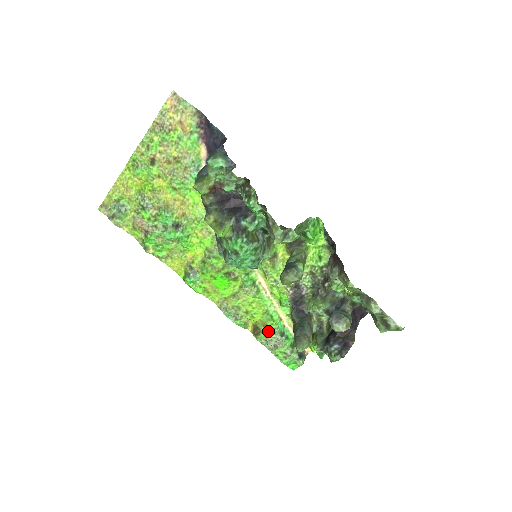
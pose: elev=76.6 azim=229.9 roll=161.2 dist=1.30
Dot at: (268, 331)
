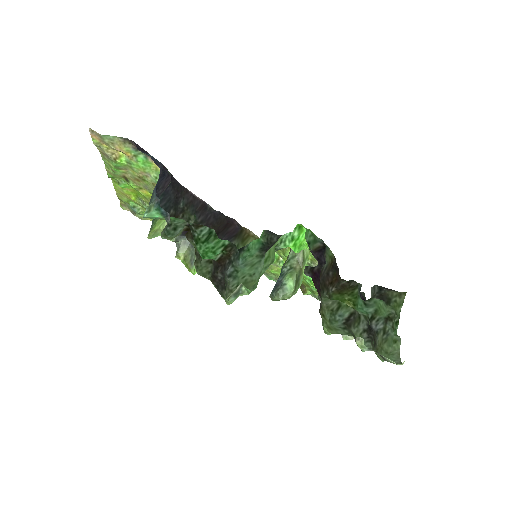
Dot at: (312, 291)
